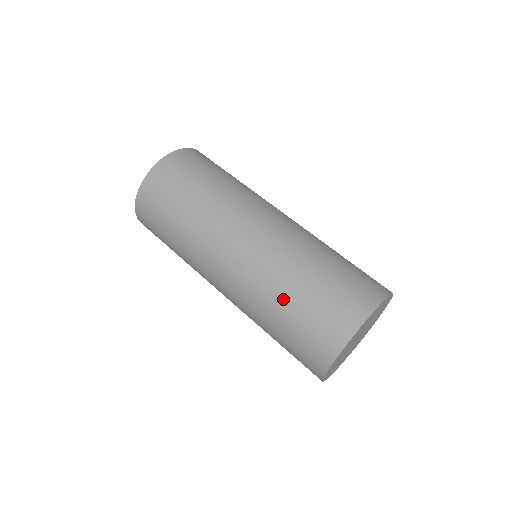
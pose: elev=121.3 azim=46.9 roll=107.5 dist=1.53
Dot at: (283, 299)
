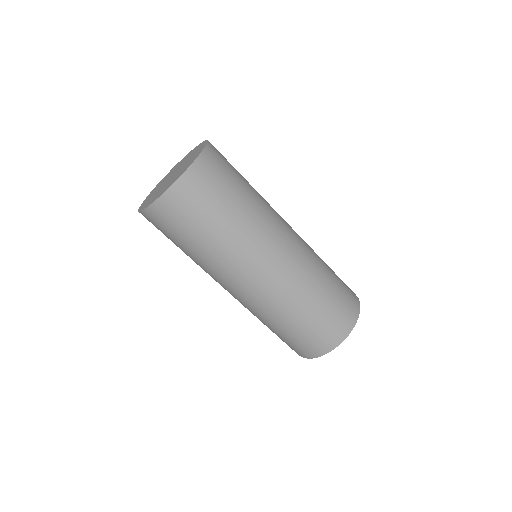
Dot at: (274, 326)
